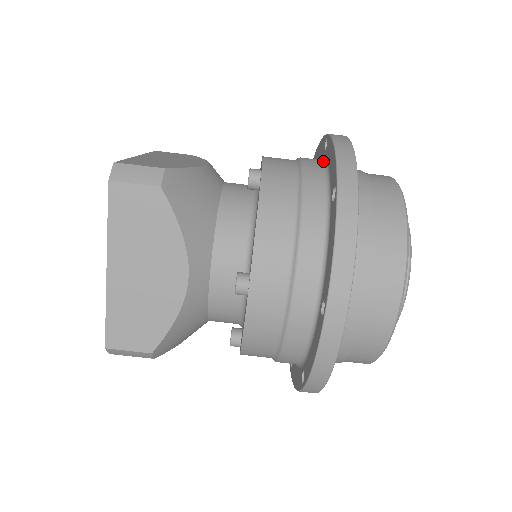
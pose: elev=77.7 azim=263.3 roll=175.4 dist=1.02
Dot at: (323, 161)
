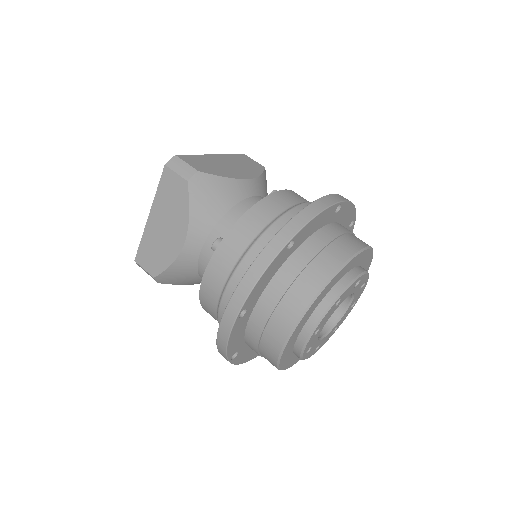
Dot at: occluded
